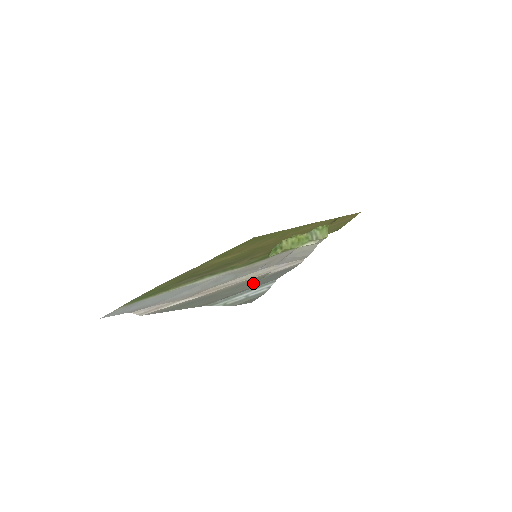
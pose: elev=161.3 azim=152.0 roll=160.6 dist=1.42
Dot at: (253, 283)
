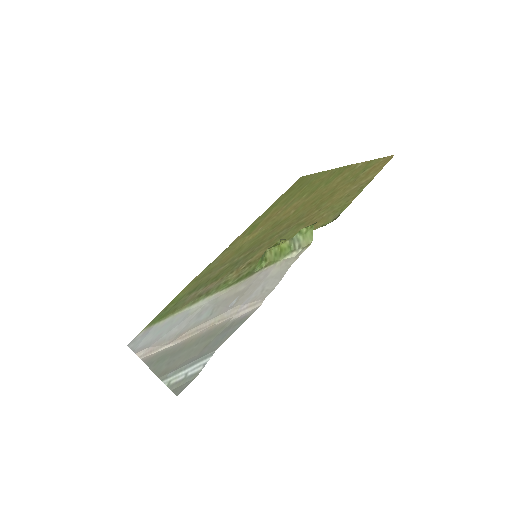
Dot at: (206, 343)
